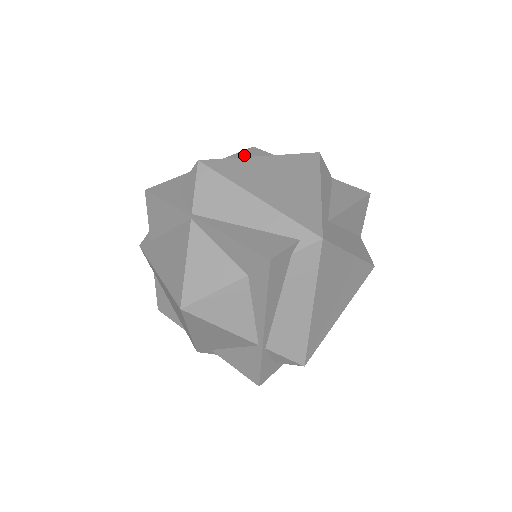
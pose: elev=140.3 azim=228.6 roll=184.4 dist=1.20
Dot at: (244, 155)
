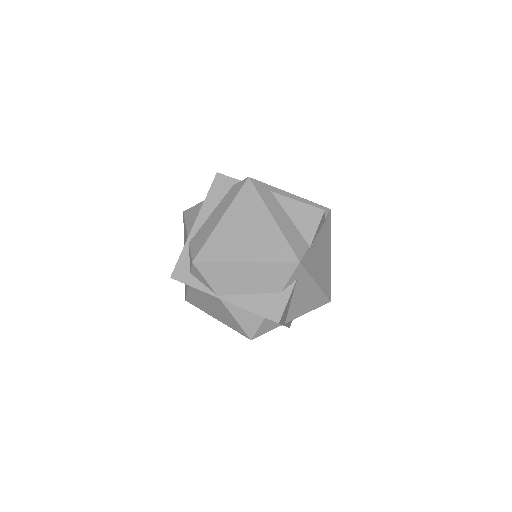
Dot at: occluded
